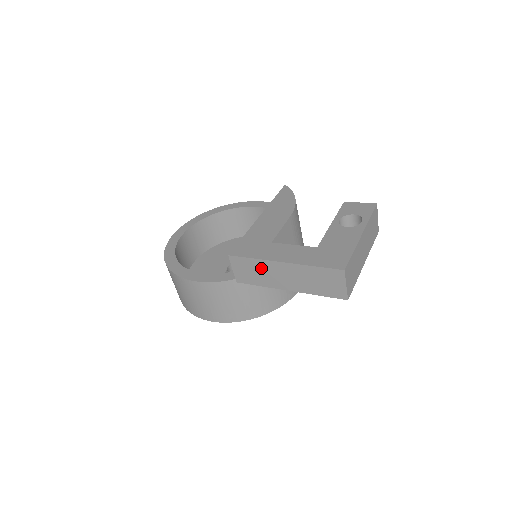
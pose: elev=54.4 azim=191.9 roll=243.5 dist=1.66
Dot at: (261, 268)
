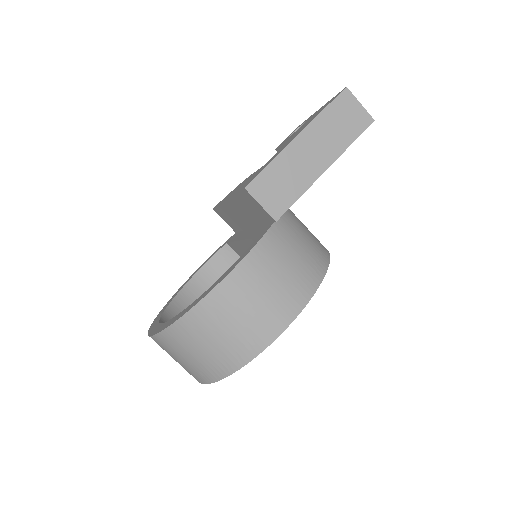
Dot at: (285, 168)
